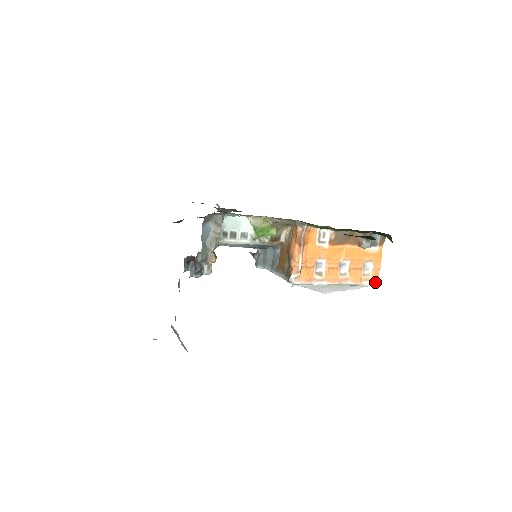
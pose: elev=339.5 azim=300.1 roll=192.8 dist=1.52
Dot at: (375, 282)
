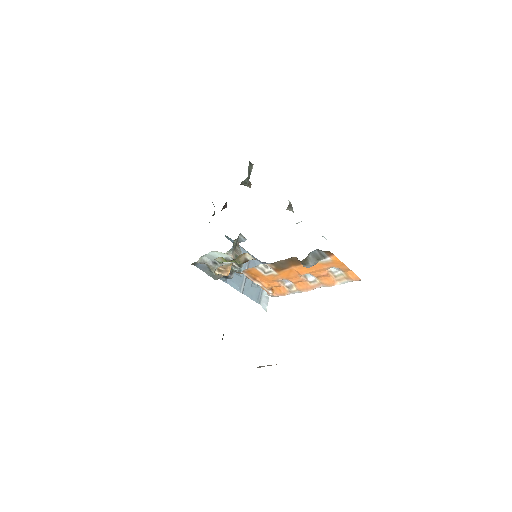
Dot at: (352, 280)
